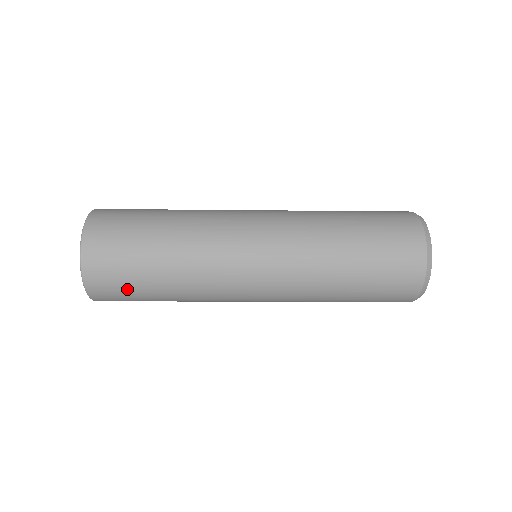
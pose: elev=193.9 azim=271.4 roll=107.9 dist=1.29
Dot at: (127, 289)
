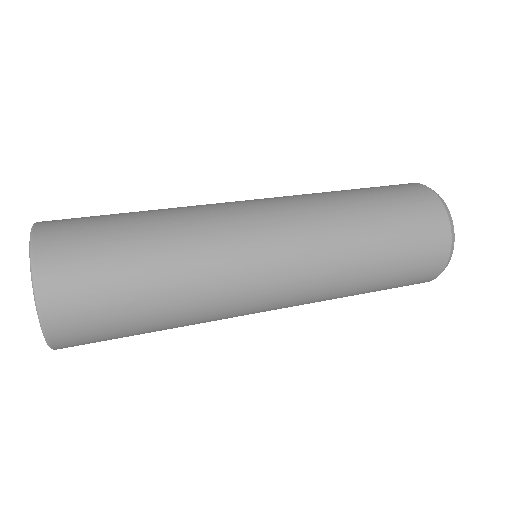
Dot at: occluded
